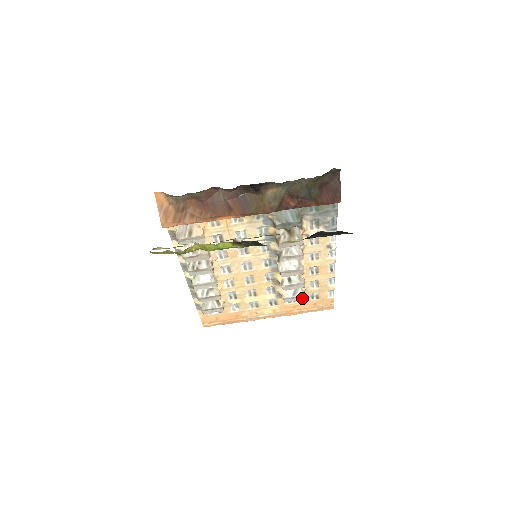
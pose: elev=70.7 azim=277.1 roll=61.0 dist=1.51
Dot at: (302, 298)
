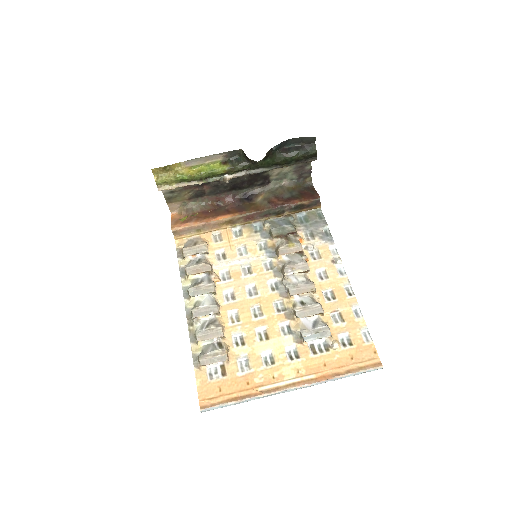
Dot at: (326, 333)
